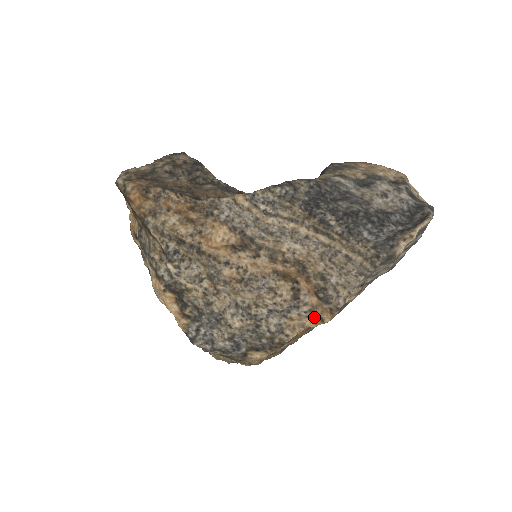
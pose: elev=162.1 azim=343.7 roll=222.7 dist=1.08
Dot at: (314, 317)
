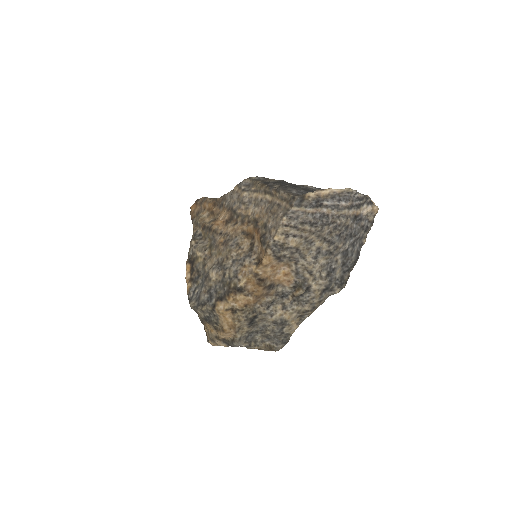
Dot at: (258, 263)
